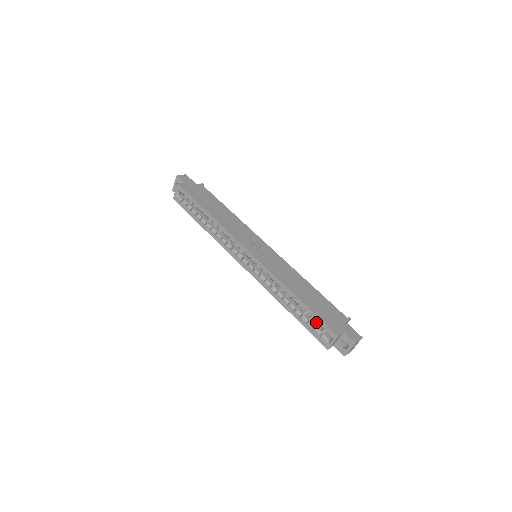
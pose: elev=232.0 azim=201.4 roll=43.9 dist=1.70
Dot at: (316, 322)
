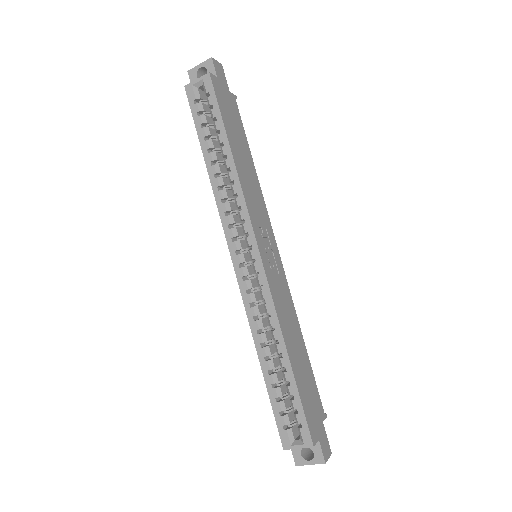
Dot at: (293, 408)
